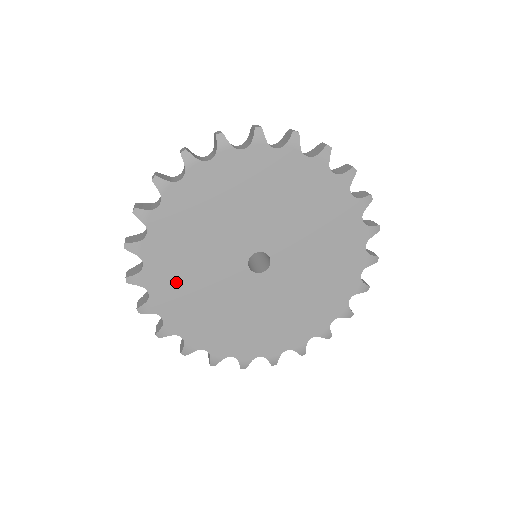
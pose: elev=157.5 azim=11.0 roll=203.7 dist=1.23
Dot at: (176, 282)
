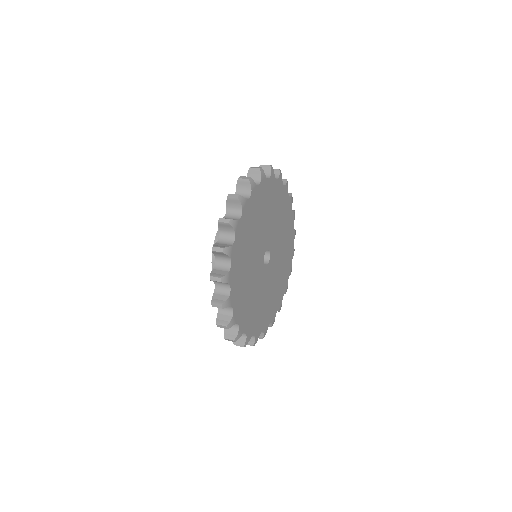
Dot at: (245, 242)
